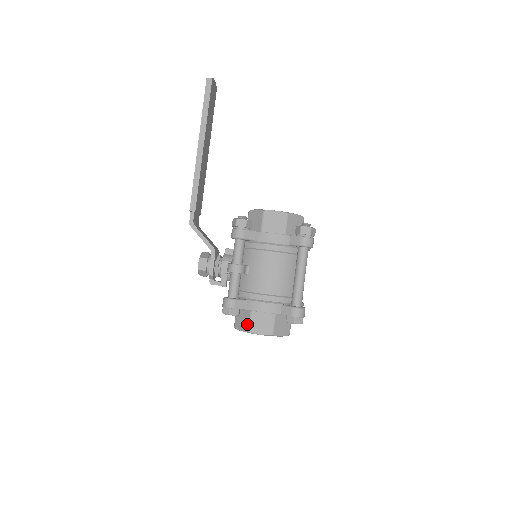
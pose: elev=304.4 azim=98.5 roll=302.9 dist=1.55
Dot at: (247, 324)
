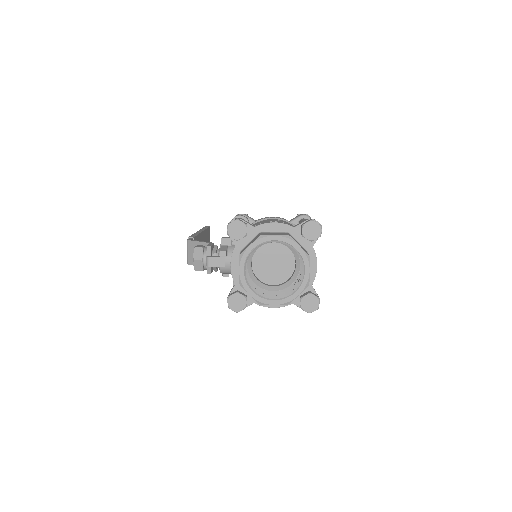
Dot at: occluded
